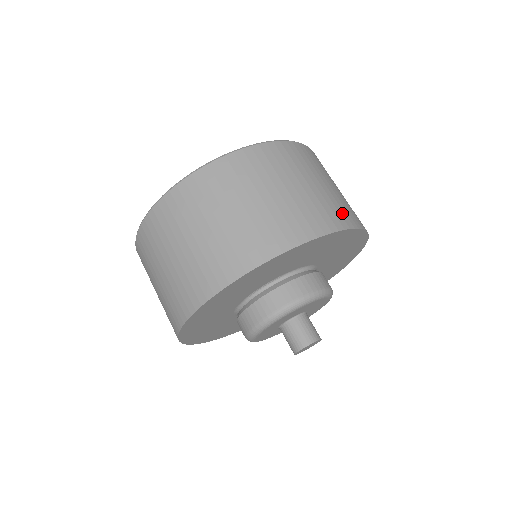
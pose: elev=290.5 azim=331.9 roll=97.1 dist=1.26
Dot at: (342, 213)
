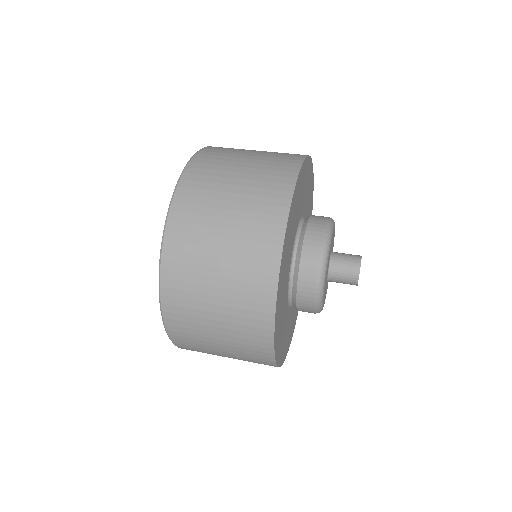
Dot at: (286, 158)
